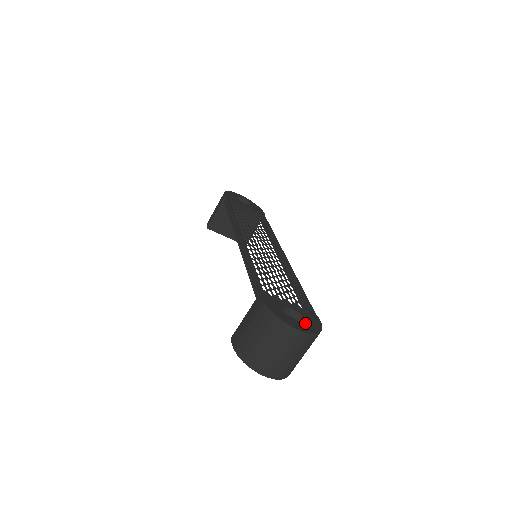
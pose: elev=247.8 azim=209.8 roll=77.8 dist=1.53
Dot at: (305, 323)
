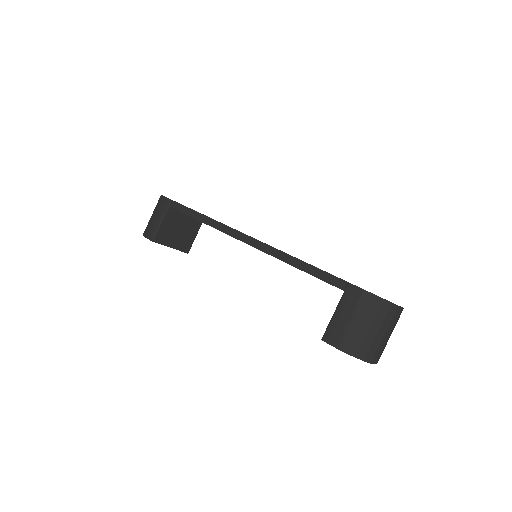
Dot at: occluded
